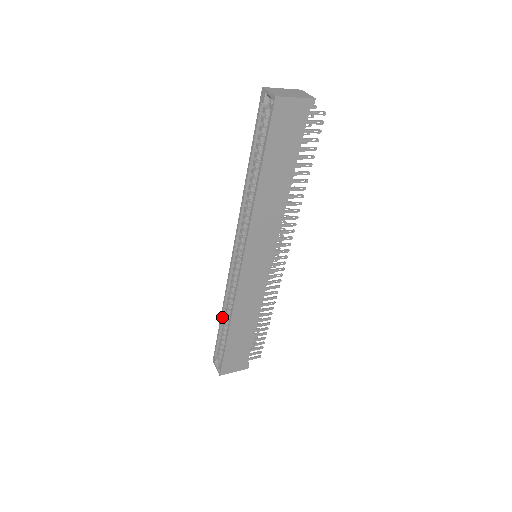
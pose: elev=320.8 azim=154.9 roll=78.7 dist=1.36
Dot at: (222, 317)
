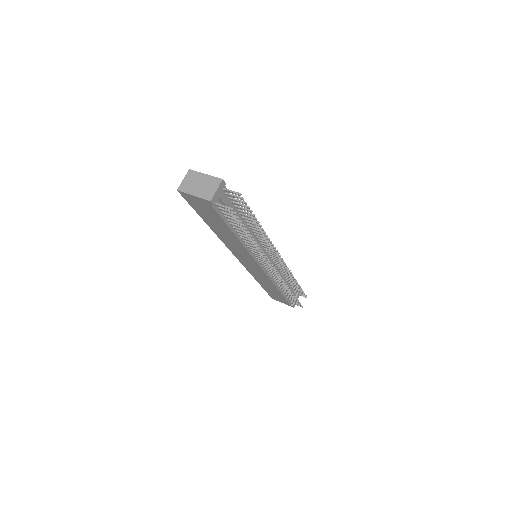
Dot at: occluded
